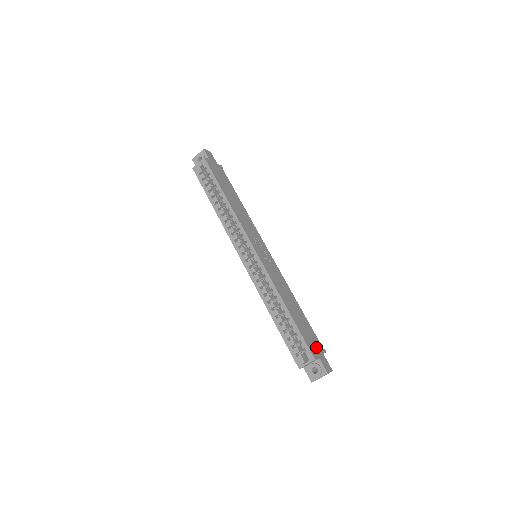
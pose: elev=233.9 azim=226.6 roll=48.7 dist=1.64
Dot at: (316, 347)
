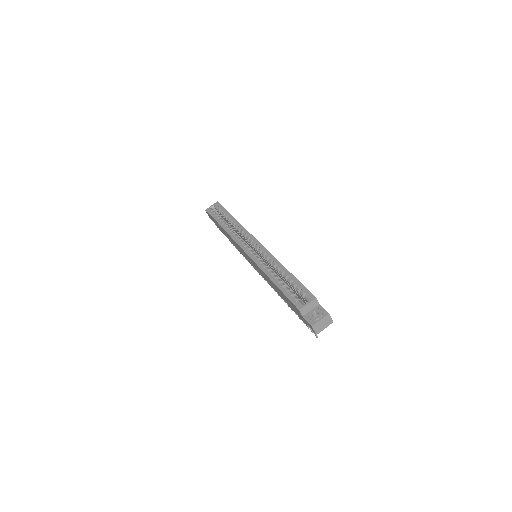
Dot at: occluded
